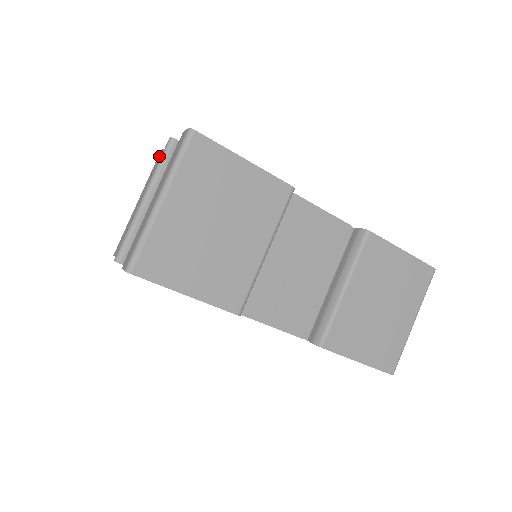
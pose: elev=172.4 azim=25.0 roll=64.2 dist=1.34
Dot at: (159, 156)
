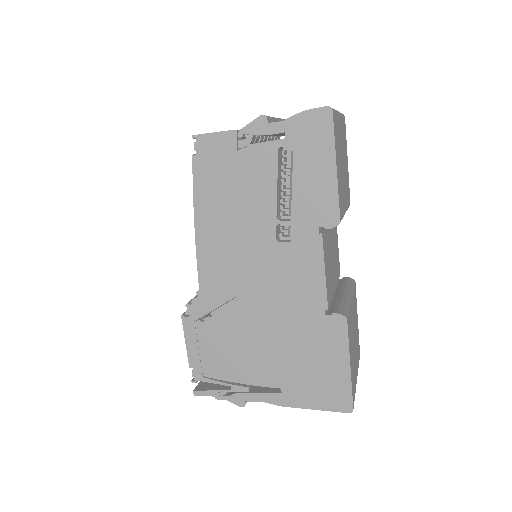
Dot at: occluded
